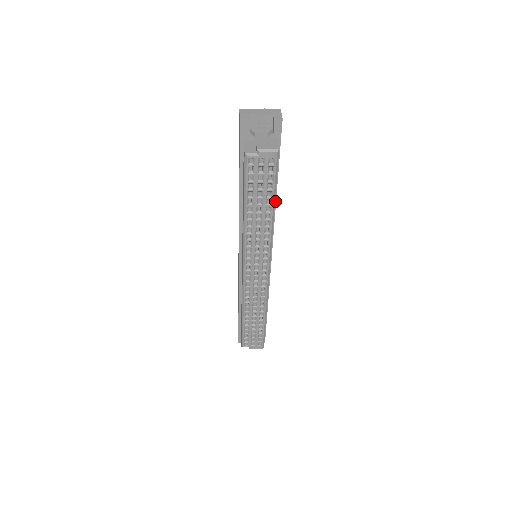
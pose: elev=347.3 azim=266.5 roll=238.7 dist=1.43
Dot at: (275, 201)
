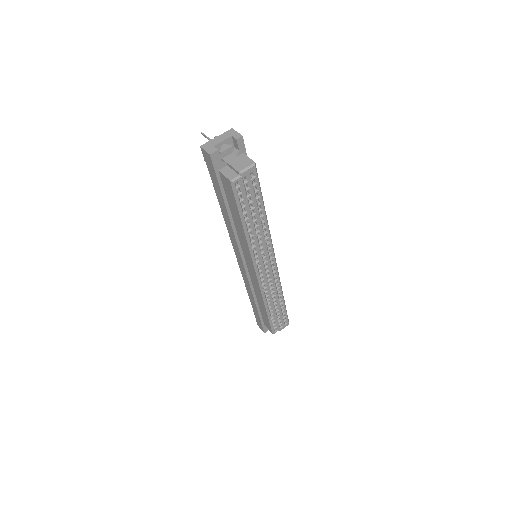
Dot at: occluded
